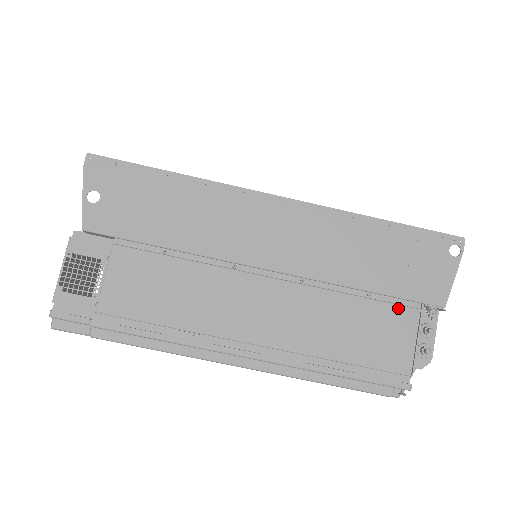
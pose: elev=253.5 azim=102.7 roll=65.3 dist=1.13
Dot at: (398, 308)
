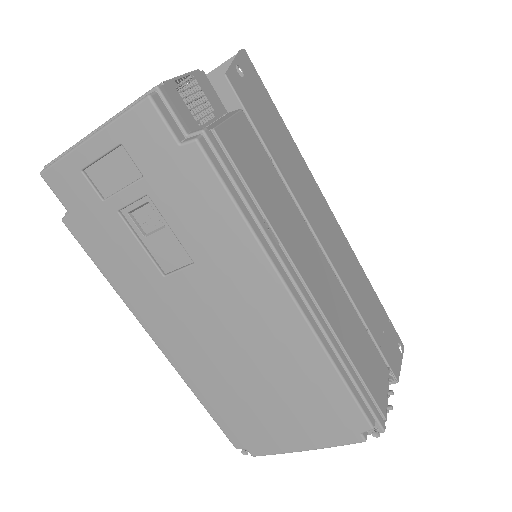
Dot at: (380, 356)
